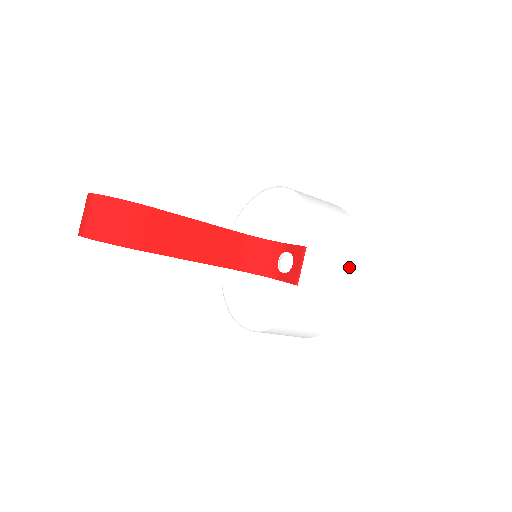
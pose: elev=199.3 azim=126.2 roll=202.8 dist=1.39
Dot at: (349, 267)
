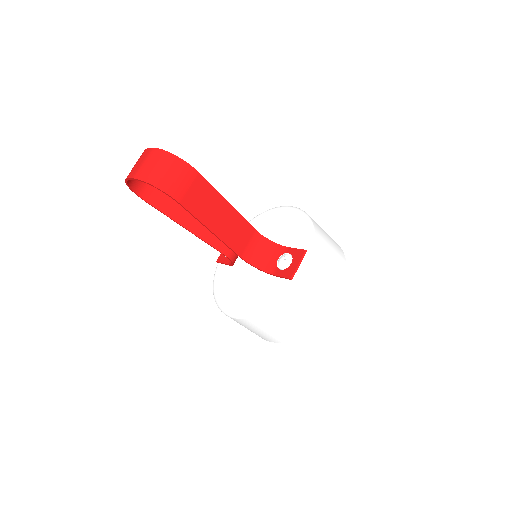
Dot at: (334, 282)
